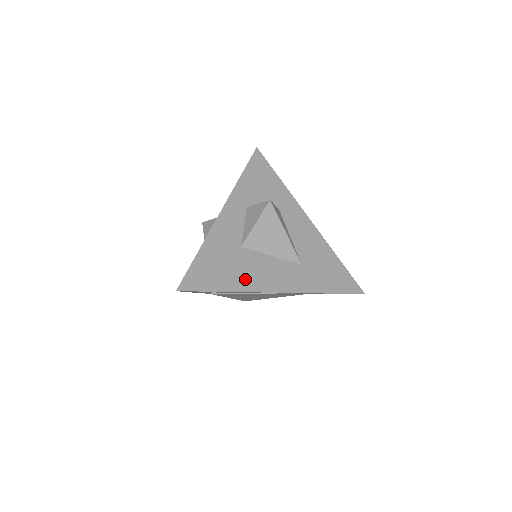
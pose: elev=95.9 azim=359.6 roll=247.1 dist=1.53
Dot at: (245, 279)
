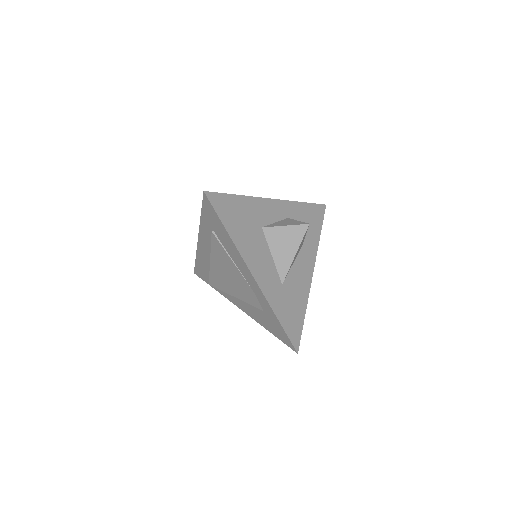
Dot at: (245, 243)
